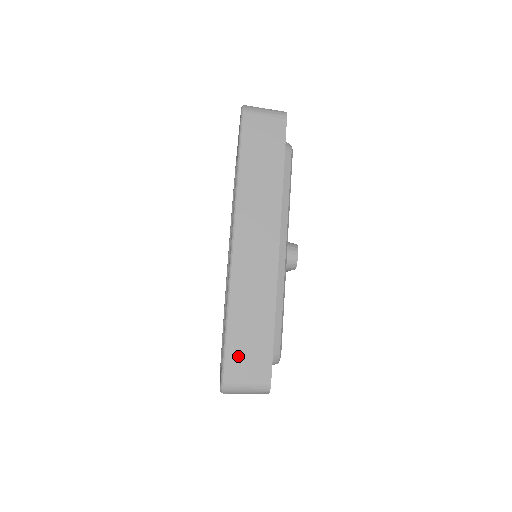
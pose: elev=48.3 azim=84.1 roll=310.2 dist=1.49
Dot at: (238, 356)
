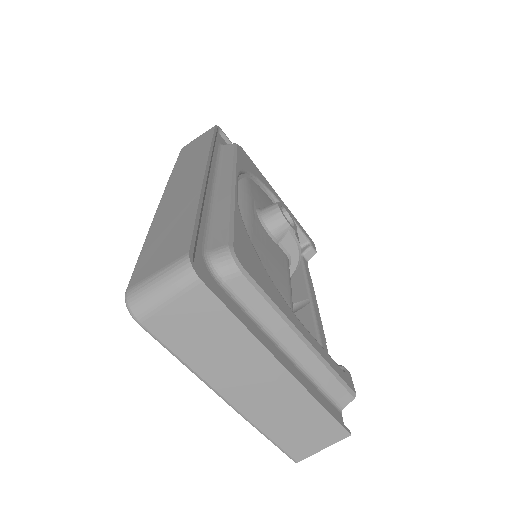
Dot at: (149, 260)
